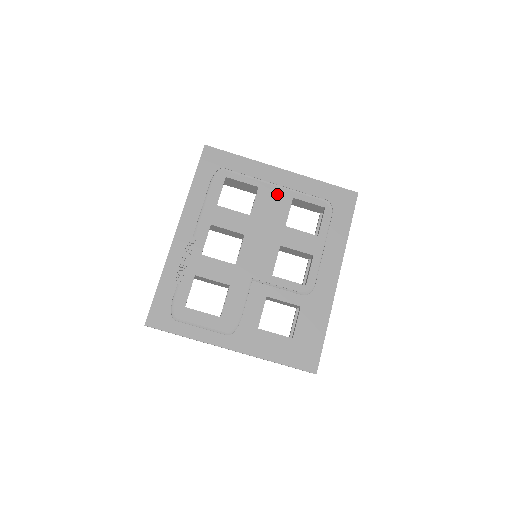
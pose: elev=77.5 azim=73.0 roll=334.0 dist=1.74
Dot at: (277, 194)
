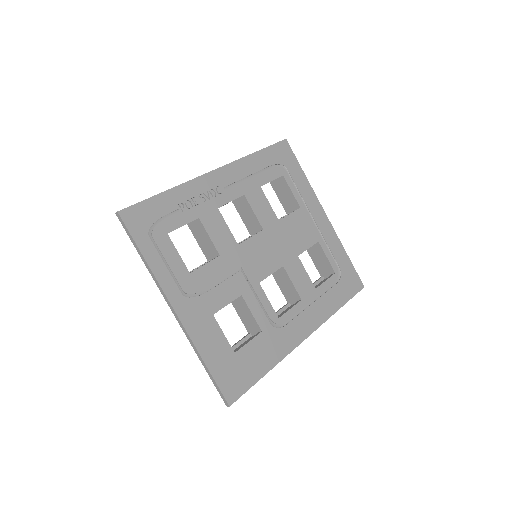
Dot at: (309, 227)
